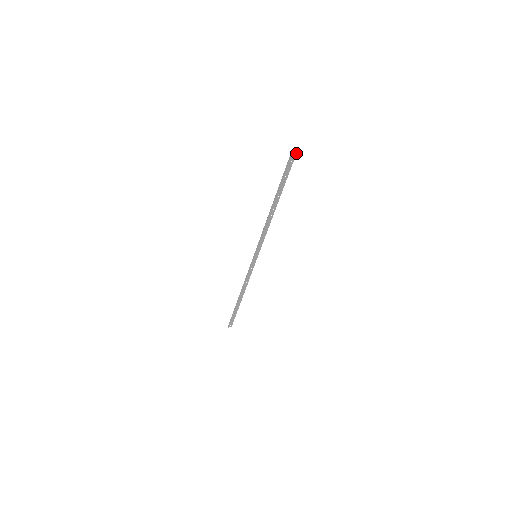
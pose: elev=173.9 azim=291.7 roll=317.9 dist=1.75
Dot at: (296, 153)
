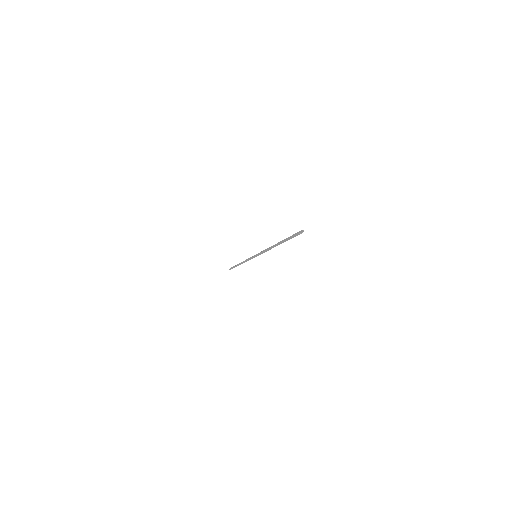
Dot at: (302, 232)
